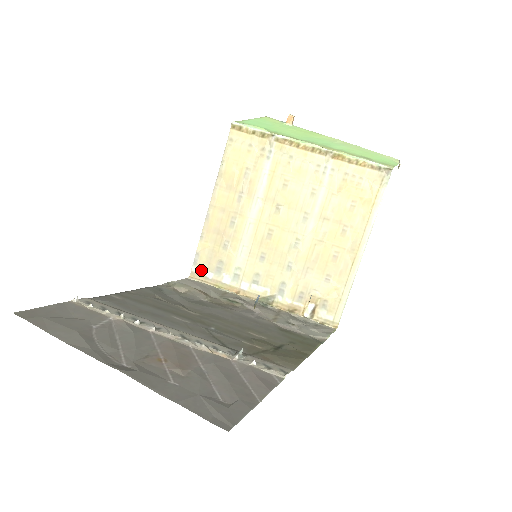
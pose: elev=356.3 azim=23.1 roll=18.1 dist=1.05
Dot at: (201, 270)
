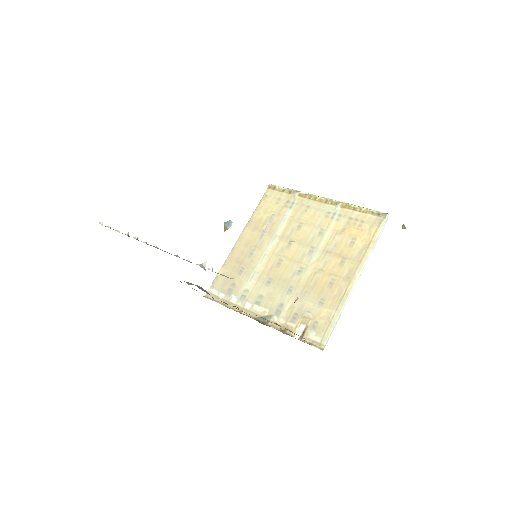
Dot at: (216, 291)
